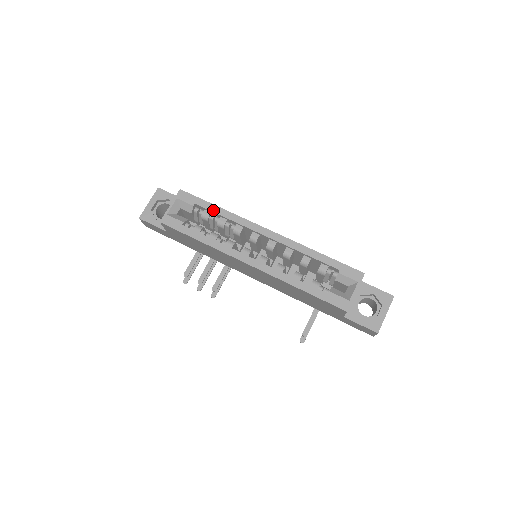
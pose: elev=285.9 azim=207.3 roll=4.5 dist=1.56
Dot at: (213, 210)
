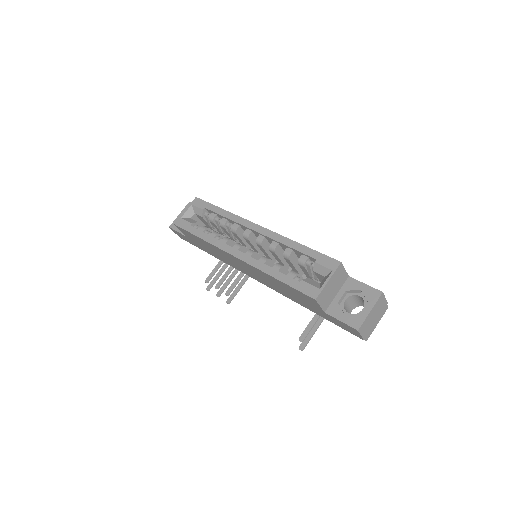
Dot at: (217, 212)
